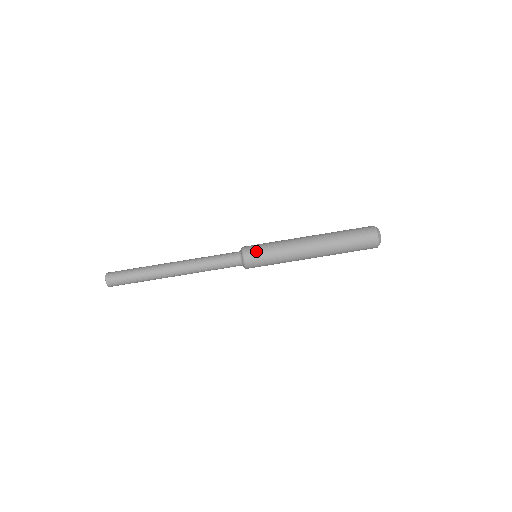
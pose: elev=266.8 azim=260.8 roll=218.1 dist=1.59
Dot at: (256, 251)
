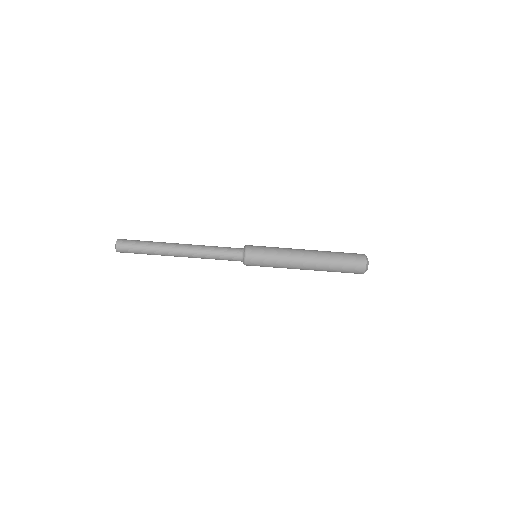
Dot at: occluded
